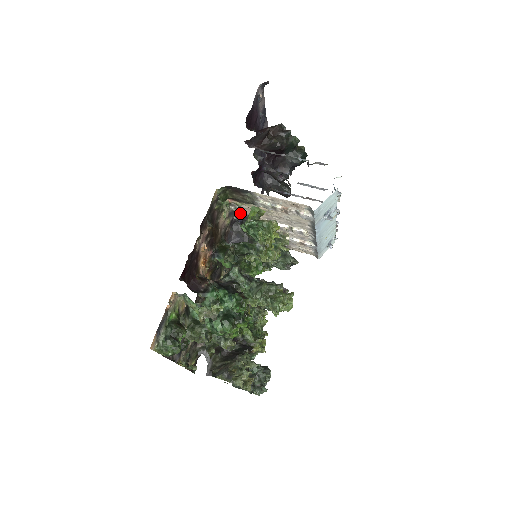
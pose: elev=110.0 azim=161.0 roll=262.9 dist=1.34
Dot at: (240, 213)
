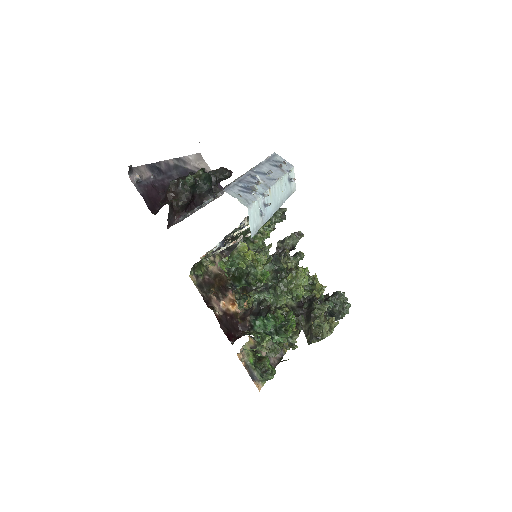
Dot at: (218, 245)
